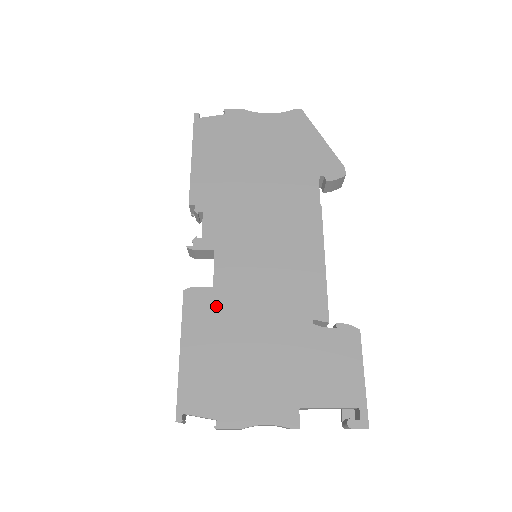
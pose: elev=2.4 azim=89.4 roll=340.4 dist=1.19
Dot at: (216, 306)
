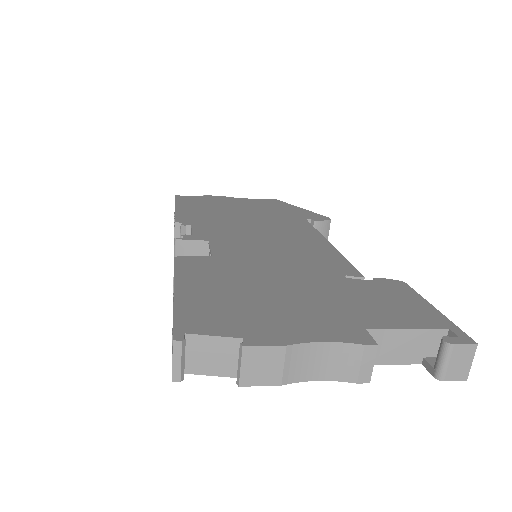
Dot at: (219, 265)
